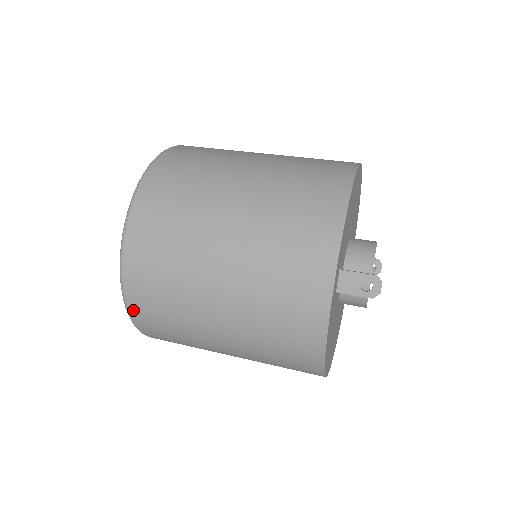
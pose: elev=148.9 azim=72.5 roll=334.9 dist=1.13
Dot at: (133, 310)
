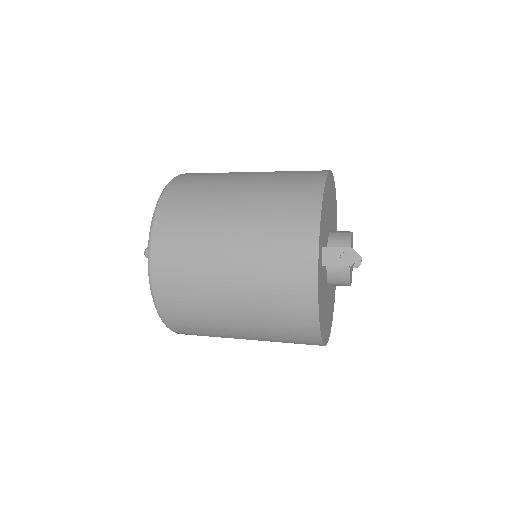
Dot at: (160, 302)
